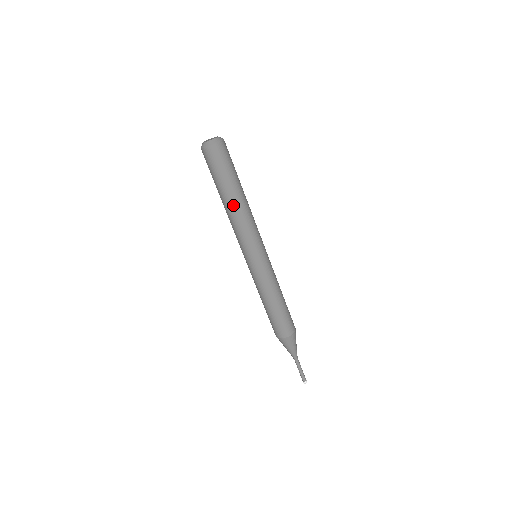
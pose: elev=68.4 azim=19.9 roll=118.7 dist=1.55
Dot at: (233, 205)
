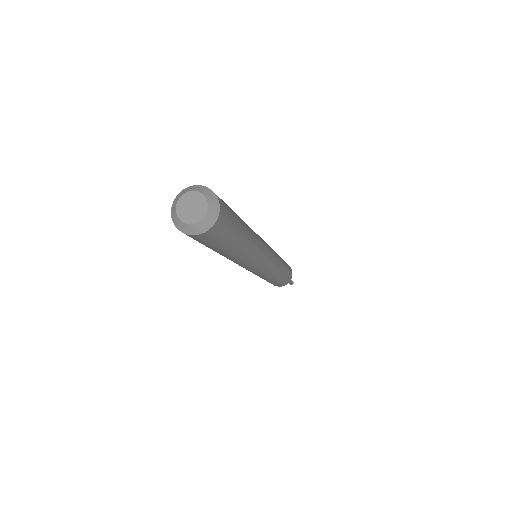
Dot at: (220, 254)
